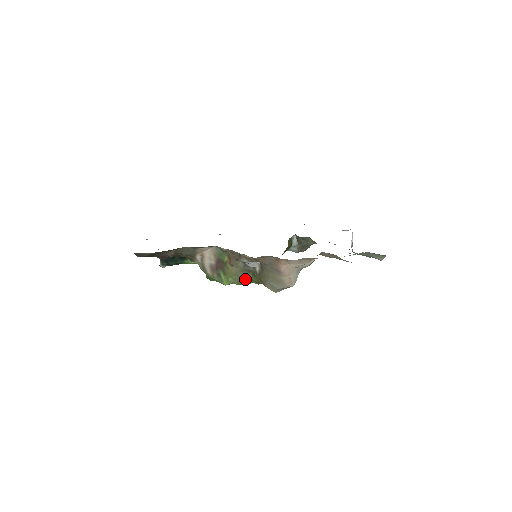
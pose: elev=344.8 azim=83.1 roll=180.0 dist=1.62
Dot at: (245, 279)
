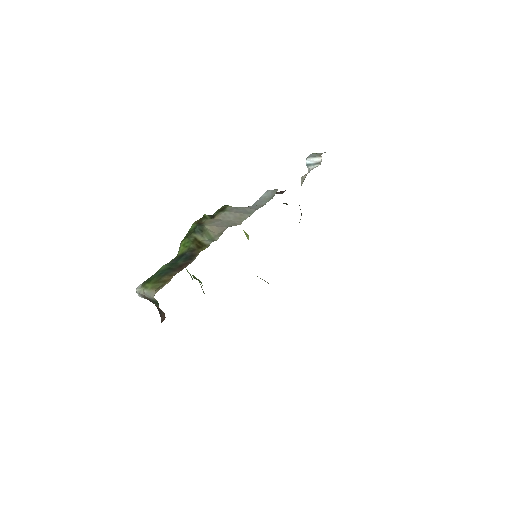
Dot at: occluded
